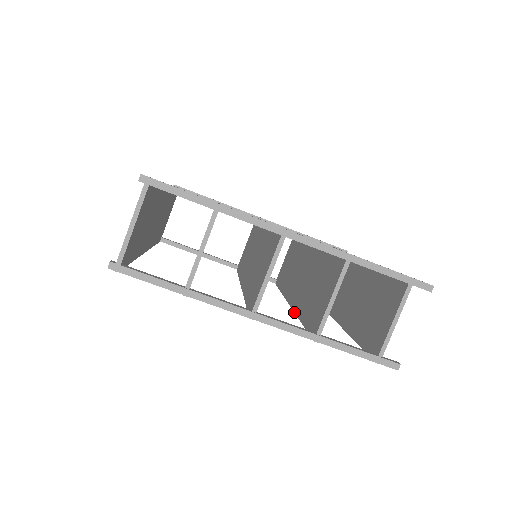
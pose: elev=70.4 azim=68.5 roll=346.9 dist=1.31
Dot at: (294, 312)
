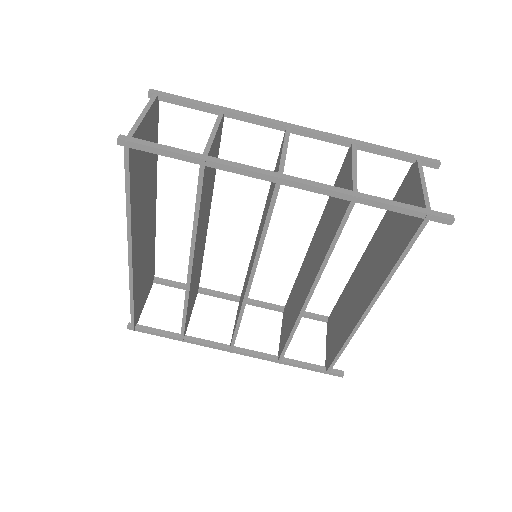
Dot at: (316, 276)
